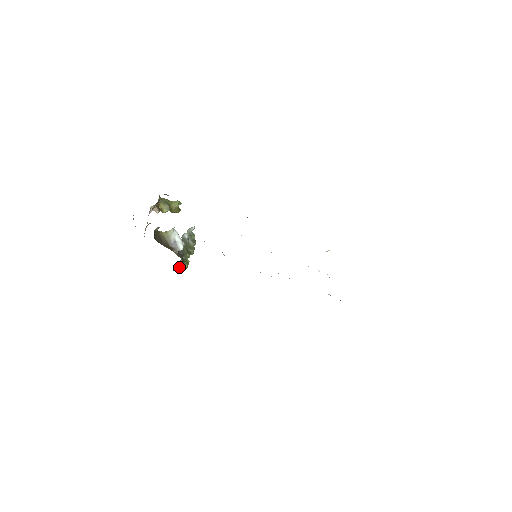
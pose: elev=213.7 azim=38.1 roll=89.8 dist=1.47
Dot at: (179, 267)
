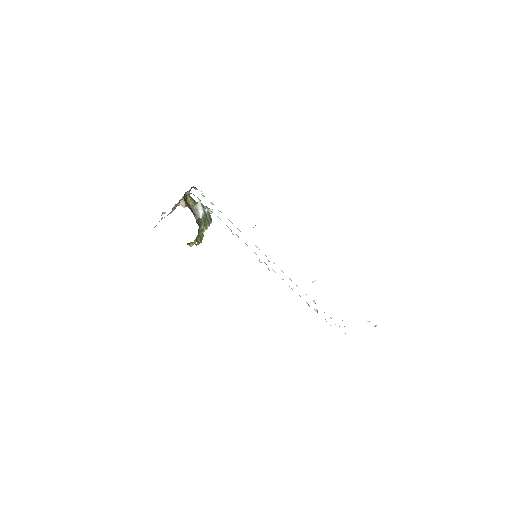
Dot at: (193, 244)
